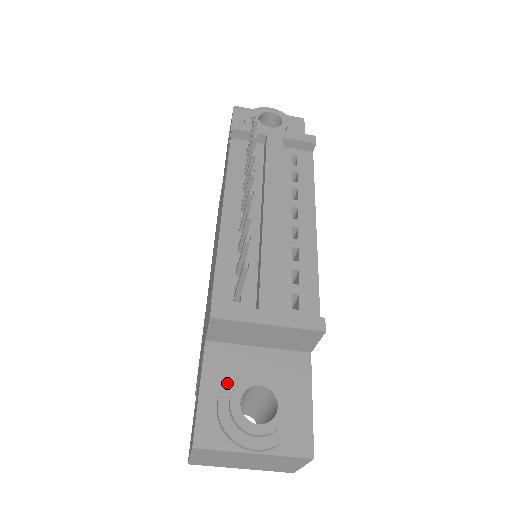
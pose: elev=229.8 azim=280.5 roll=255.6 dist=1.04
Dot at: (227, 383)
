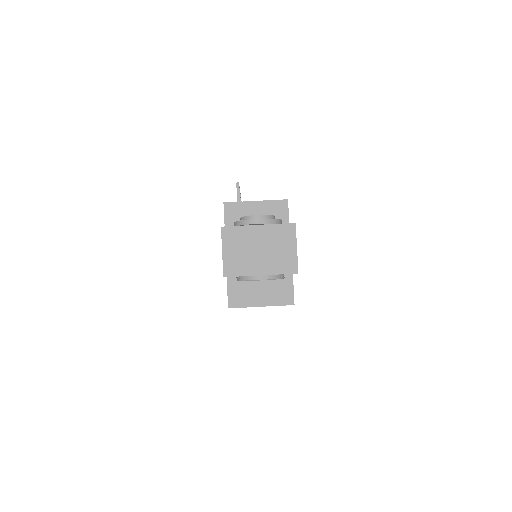
Dot at: occluded
